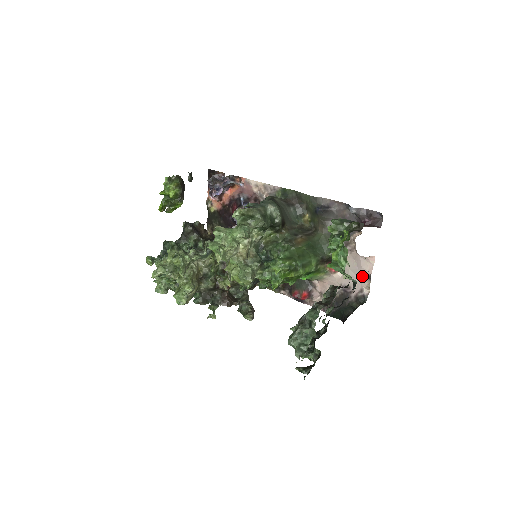
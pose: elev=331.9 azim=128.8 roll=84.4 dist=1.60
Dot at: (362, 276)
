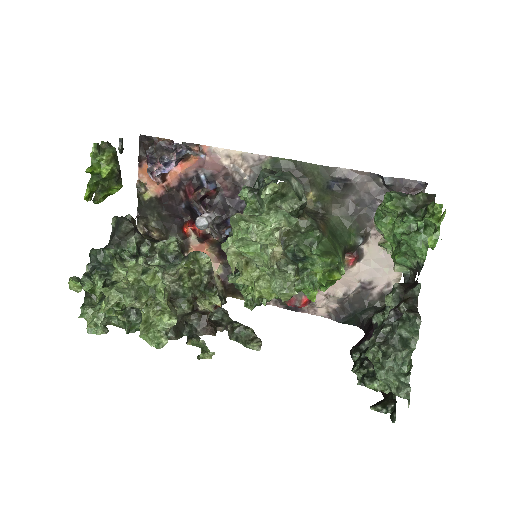
Dot at: (390, 266)
